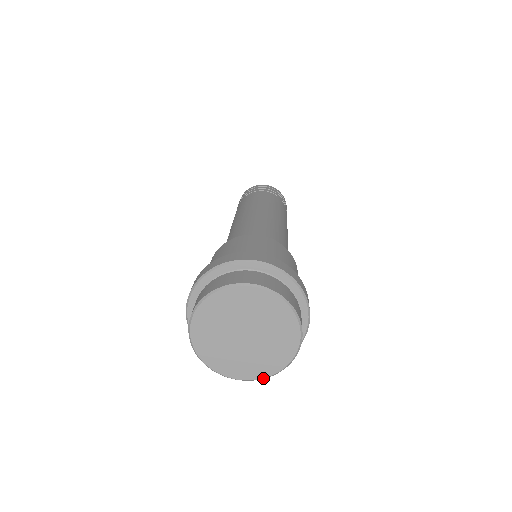
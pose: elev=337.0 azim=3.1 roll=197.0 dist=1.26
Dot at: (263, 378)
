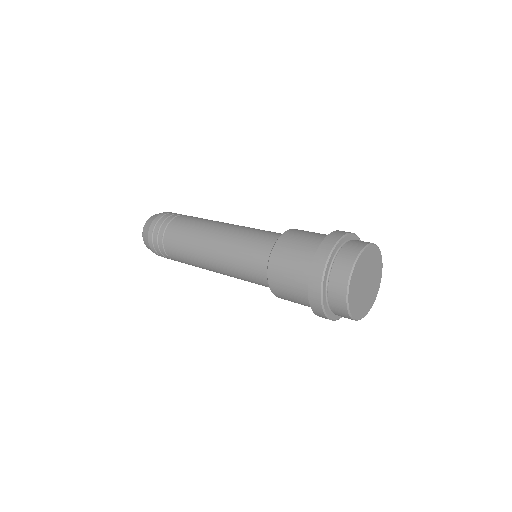
Dot at: occluded
